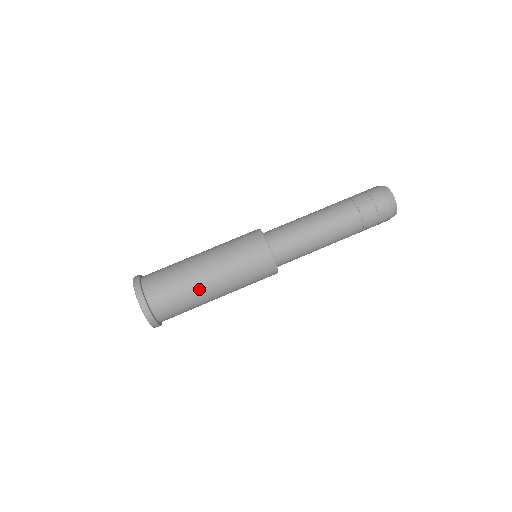
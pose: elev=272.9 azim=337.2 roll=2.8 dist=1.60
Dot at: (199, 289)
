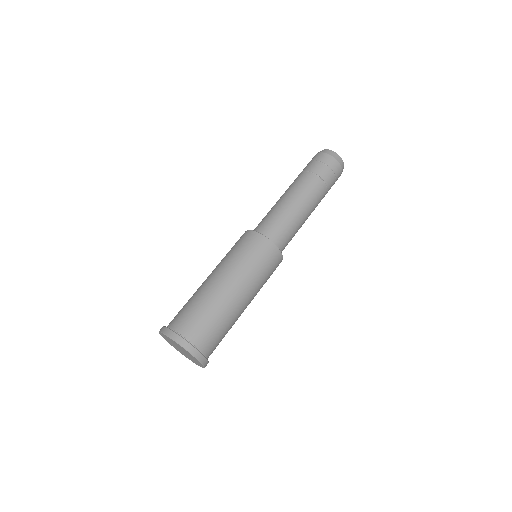
Dot at: (235, 312)
